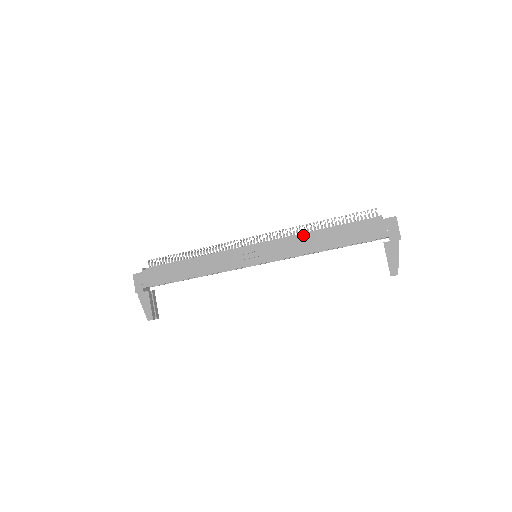
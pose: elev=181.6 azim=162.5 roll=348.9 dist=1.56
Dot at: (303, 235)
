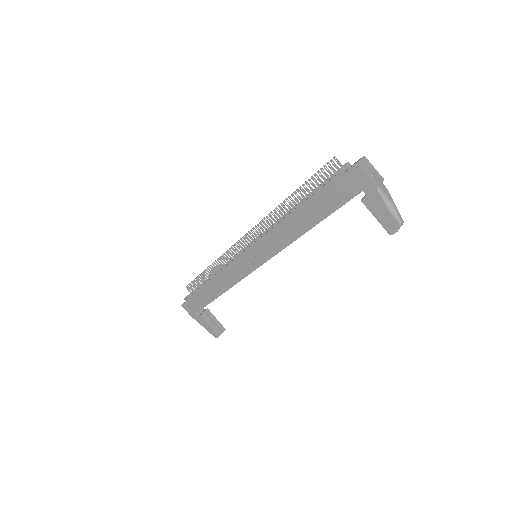
Dot at: (278, 224)
